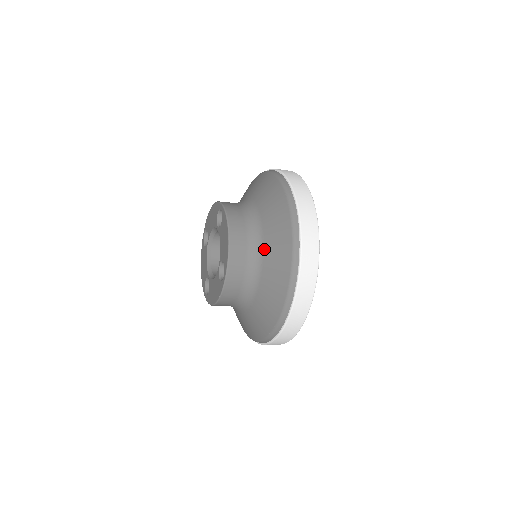
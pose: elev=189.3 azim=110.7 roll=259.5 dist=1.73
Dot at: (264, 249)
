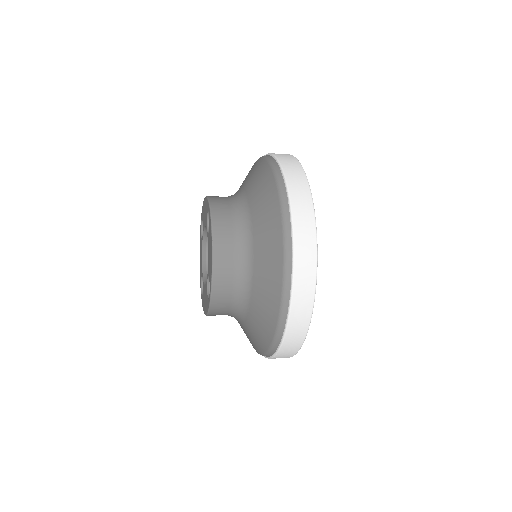
Dot at: (253, 272)
